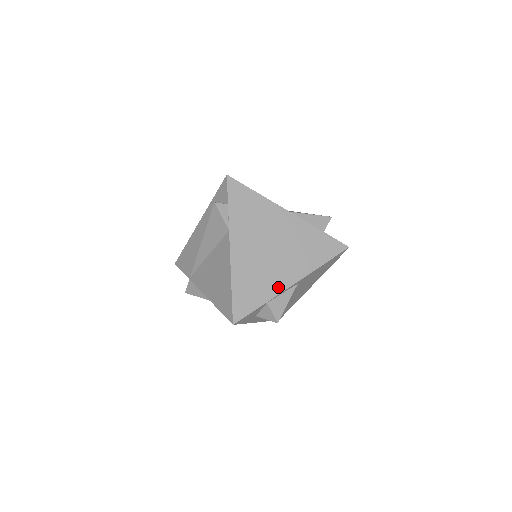
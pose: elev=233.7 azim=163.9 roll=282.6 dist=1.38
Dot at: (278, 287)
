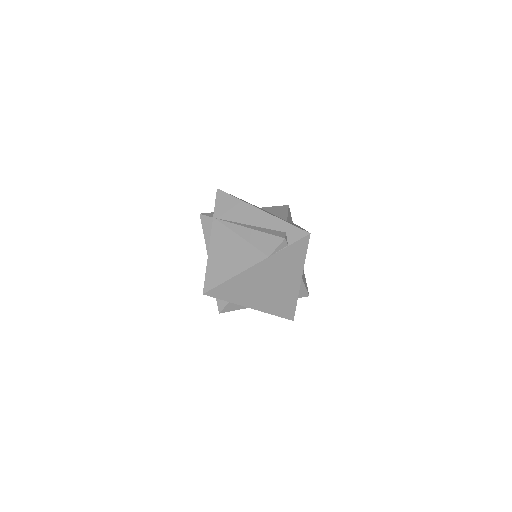
Dot at: (244, 302)
